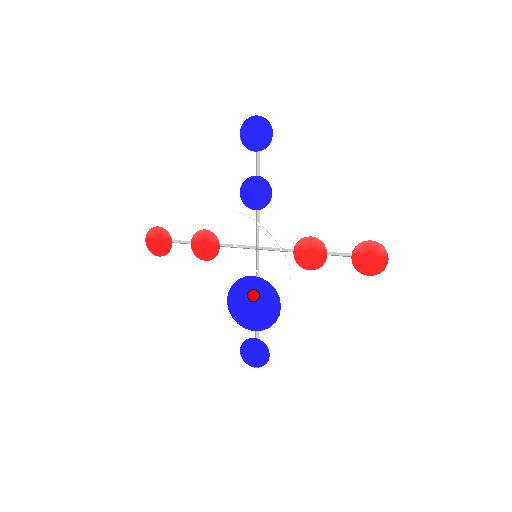
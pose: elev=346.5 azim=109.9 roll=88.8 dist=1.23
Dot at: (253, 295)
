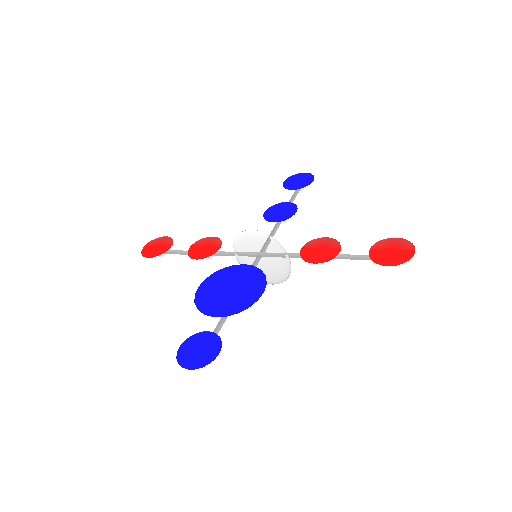
Dot at: (234, 281)
